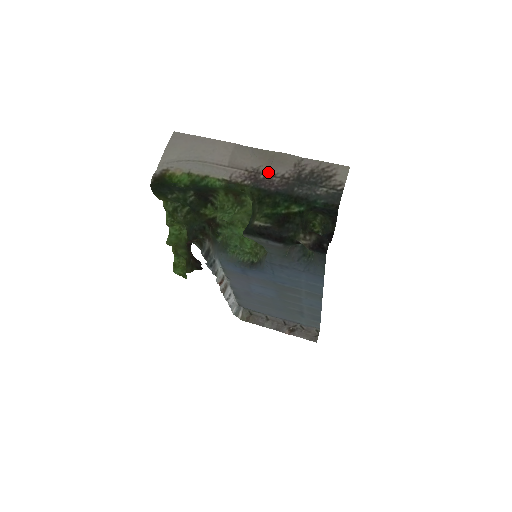
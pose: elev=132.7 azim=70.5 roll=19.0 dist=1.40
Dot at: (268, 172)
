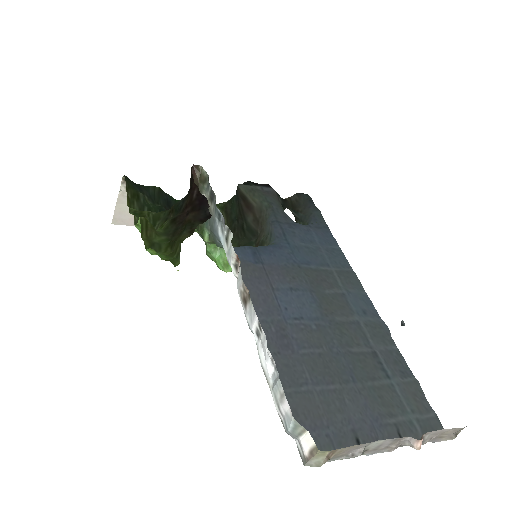
Dot at: occluded
